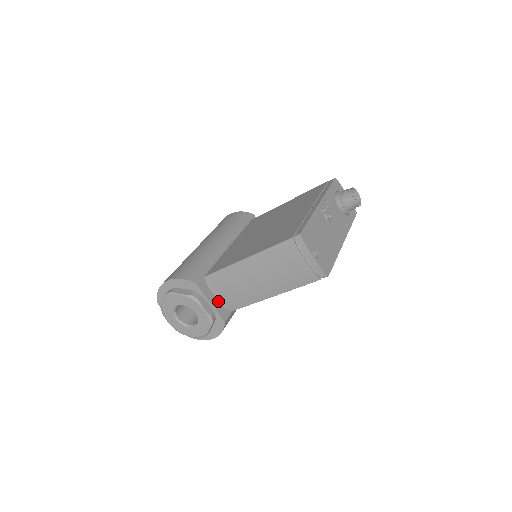
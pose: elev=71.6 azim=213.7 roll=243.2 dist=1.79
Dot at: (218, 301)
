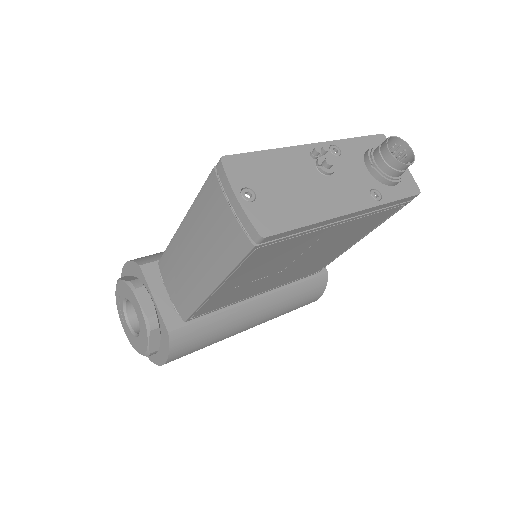
Dot at: (170, 301)
